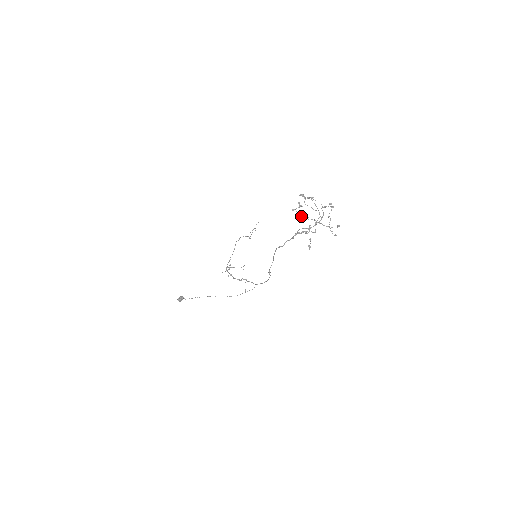
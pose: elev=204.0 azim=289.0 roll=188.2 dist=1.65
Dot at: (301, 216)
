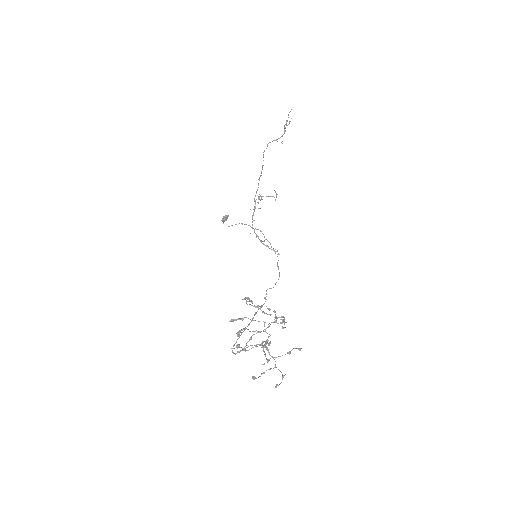
Dot at: occluded
